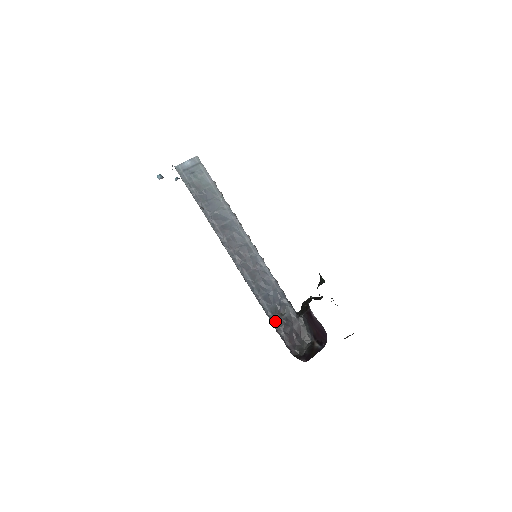
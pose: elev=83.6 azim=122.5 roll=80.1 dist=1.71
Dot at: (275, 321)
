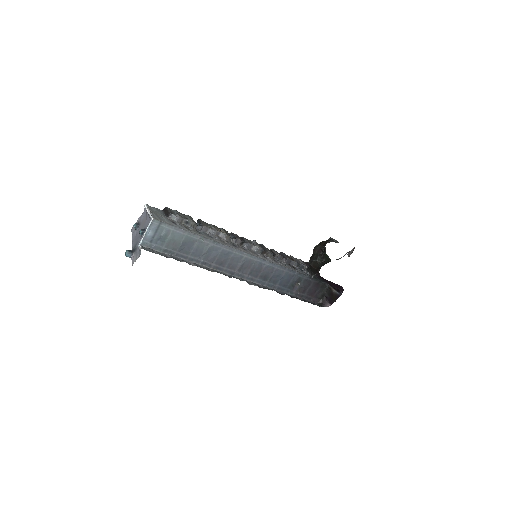
Dot at: (295, 292)
